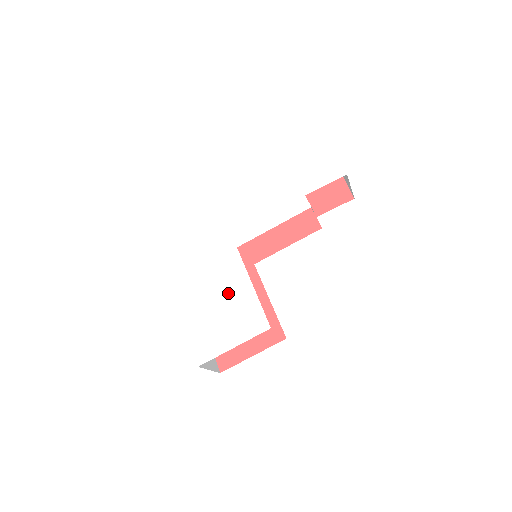
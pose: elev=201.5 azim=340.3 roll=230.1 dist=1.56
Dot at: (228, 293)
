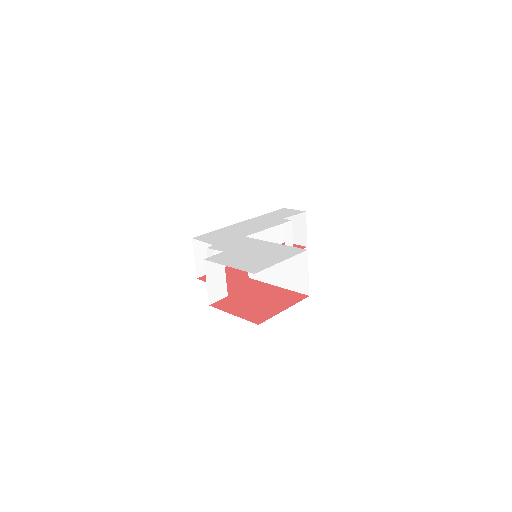
Dot at: (254, 248)
